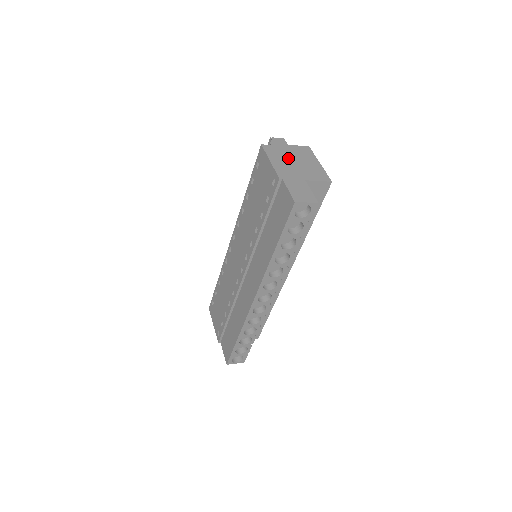
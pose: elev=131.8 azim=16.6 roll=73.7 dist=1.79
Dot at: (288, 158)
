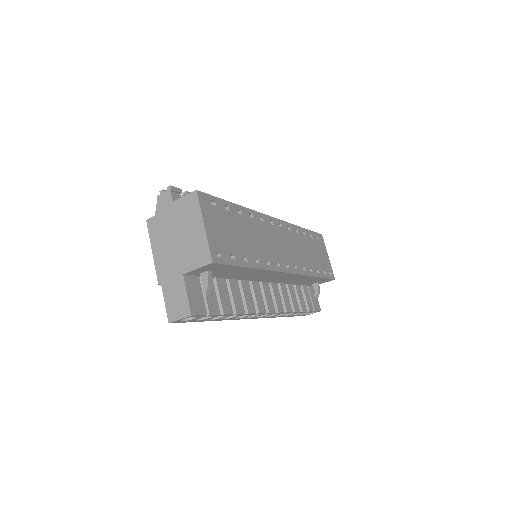
Dot at: (170, 235)
